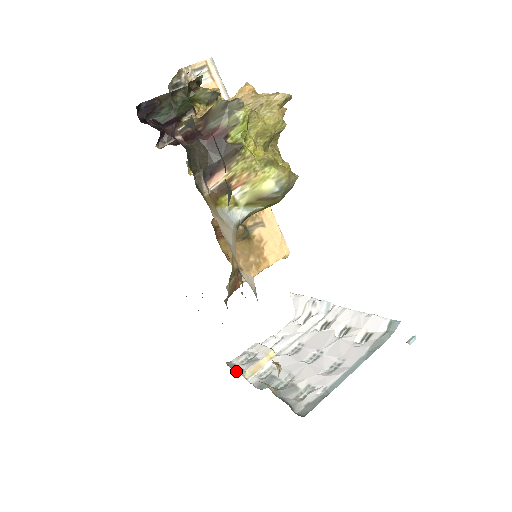
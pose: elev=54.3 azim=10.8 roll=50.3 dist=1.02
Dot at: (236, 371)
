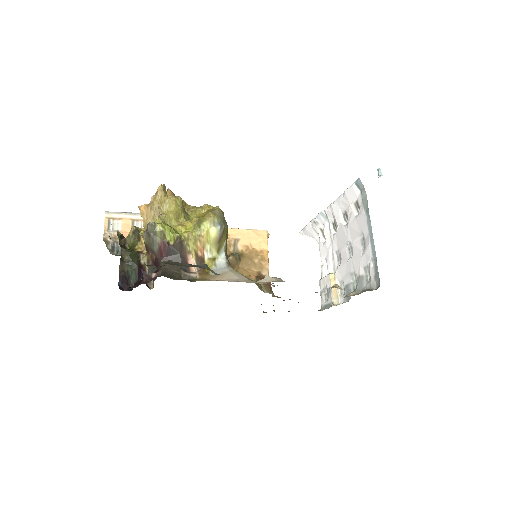
Dot at: occluded
